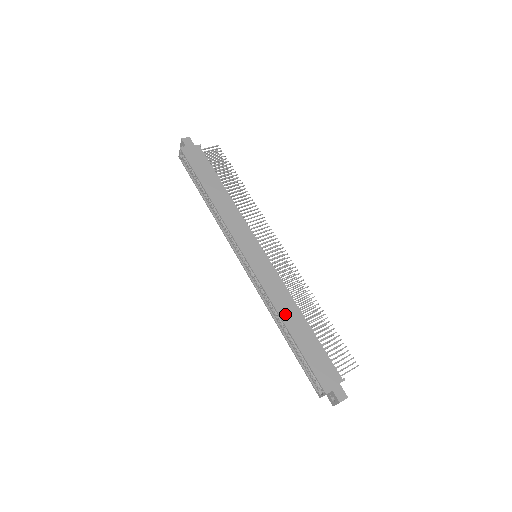
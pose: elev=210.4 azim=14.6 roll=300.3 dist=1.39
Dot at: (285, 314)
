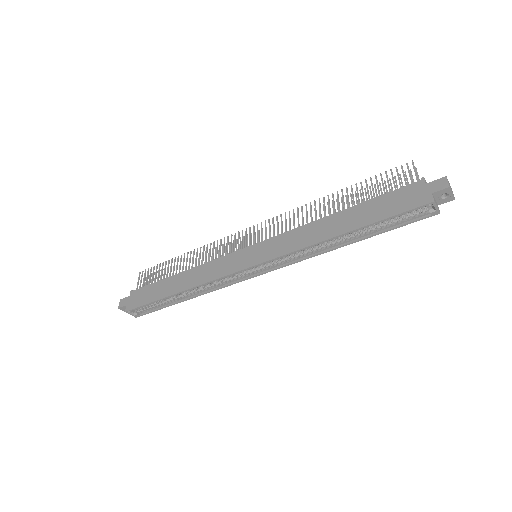
Dot at: (325, 234)
